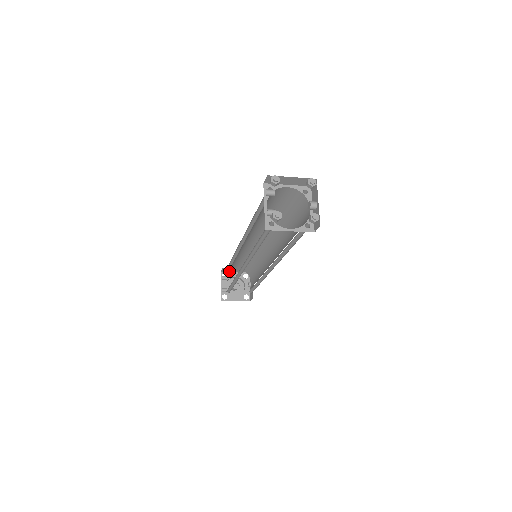
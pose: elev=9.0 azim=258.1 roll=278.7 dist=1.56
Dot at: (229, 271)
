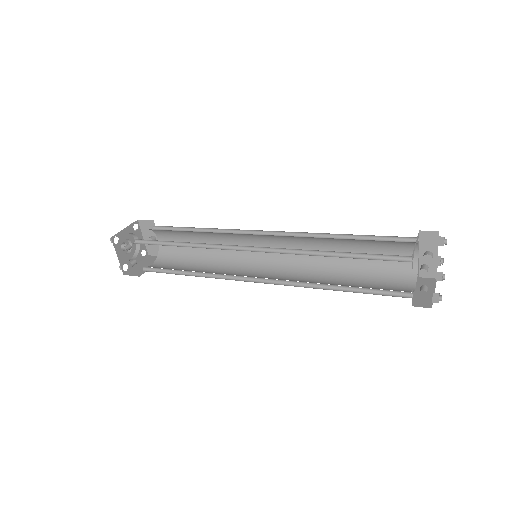
Dot at: (138, 240)
